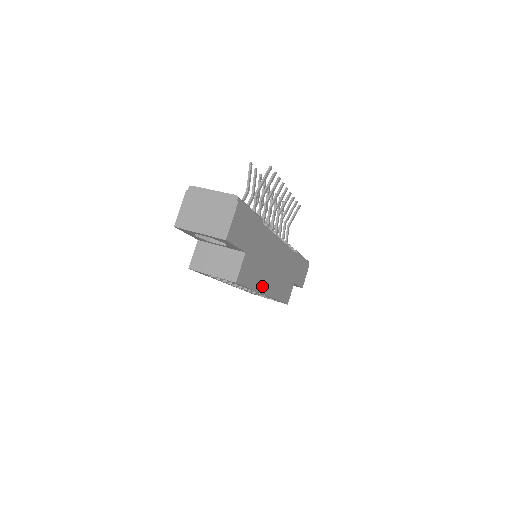
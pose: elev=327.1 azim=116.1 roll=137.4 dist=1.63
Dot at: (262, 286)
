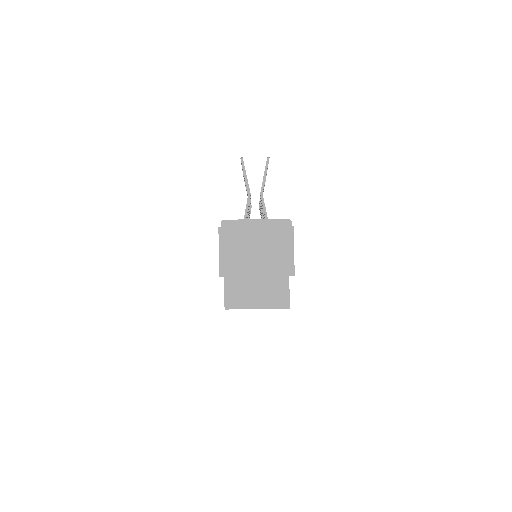
Dot at: occluded
